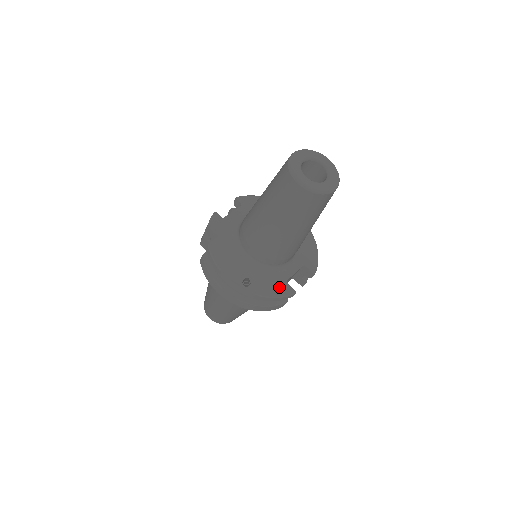
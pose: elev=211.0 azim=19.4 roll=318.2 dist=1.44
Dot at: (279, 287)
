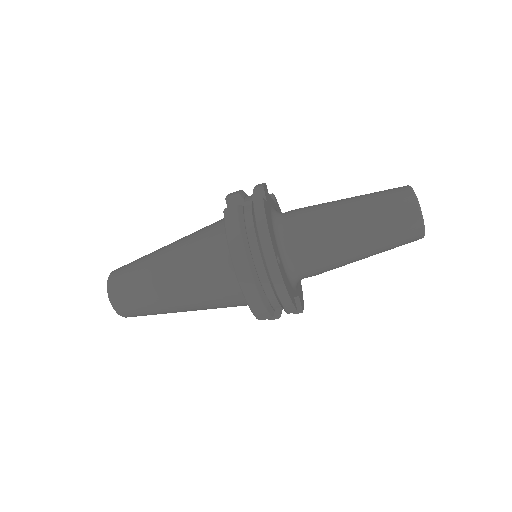
Dot at: (291, 292)
